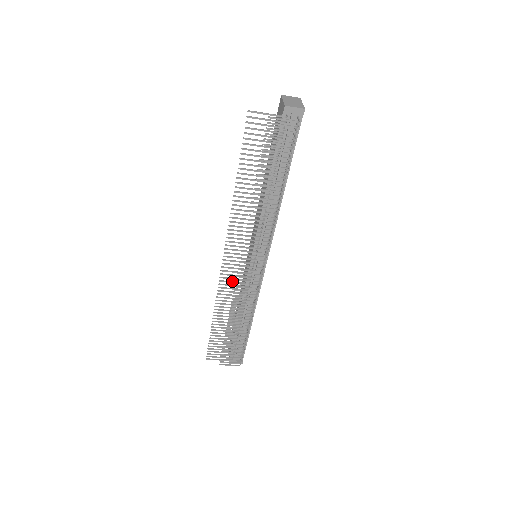
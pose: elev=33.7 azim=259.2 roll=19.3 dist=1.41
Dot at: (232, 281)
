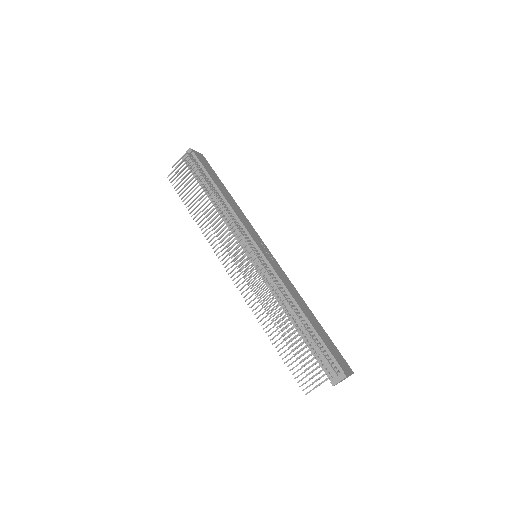
Dot at: (250, 286)
